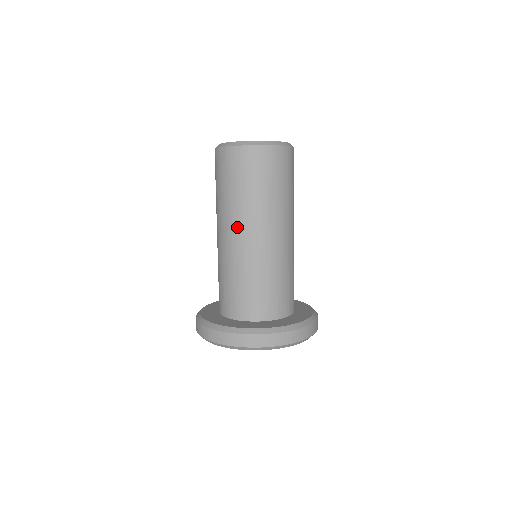
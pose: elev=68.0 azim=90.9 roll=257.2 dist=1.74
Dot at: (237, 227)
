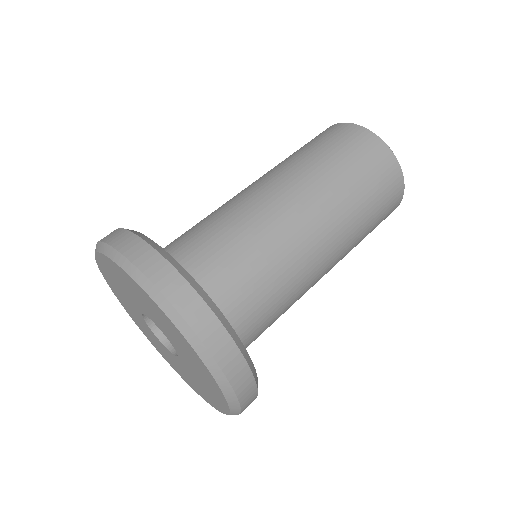
Dot at: (296, 188)
